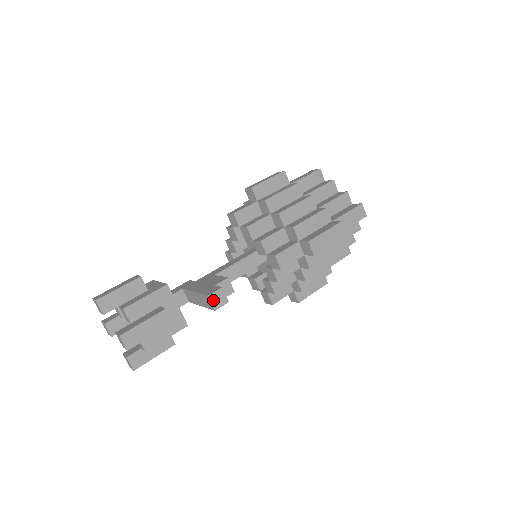
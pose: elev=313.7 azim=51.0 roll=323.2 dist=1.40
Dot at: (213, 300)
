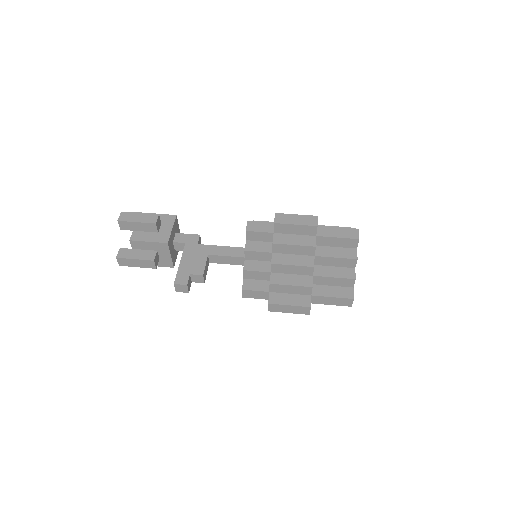
Dot at: (177, 287)
